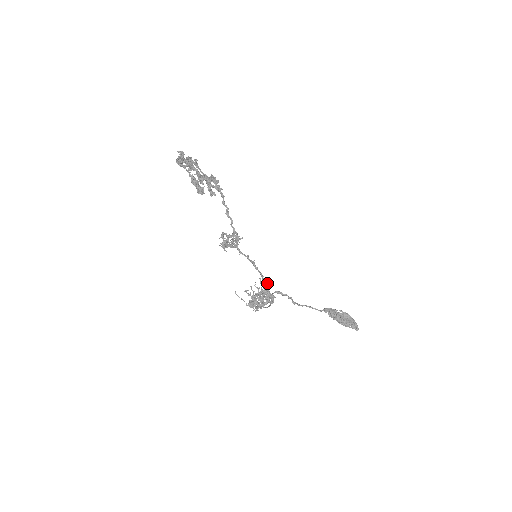
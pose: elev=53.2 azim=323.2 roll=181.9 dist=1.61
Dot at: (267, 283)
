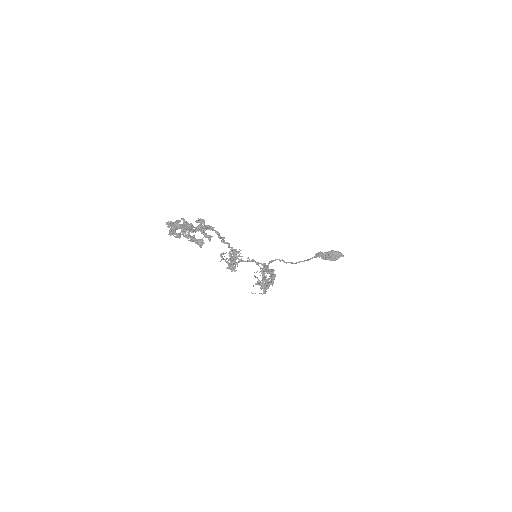
Dot at: occluded
